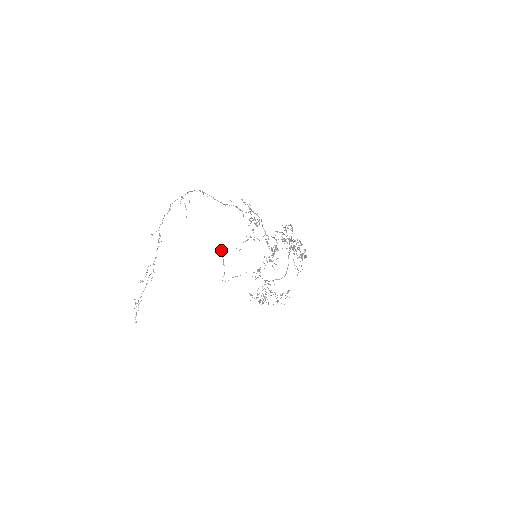
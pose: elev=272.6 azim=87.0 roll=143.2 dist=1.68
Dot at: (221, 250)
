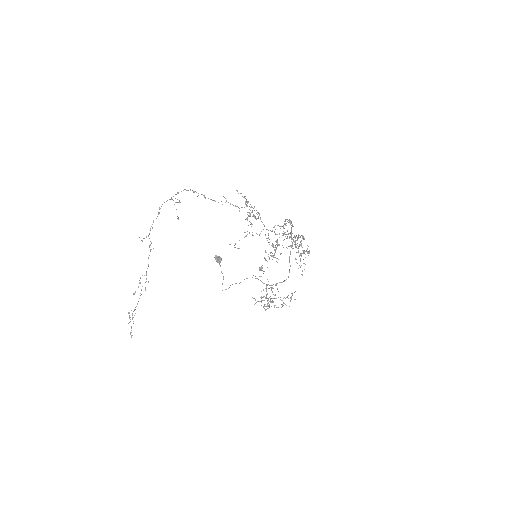
Dot at: (217, 257)
